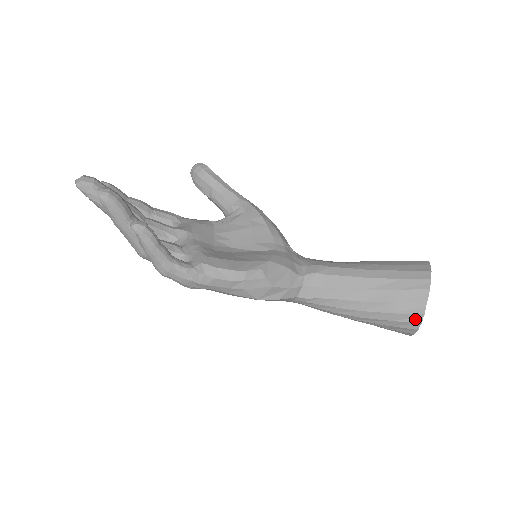
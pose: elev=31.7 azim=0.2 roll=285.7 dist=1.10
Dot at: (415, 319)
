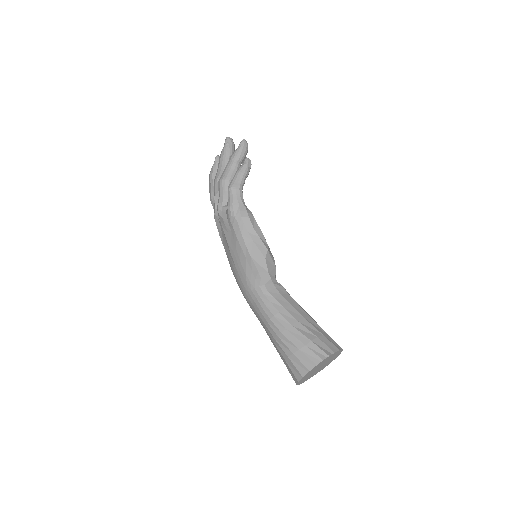
Dot at: (321, 355)
